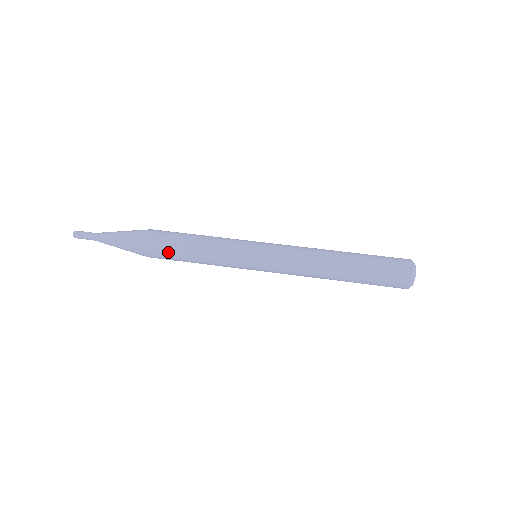
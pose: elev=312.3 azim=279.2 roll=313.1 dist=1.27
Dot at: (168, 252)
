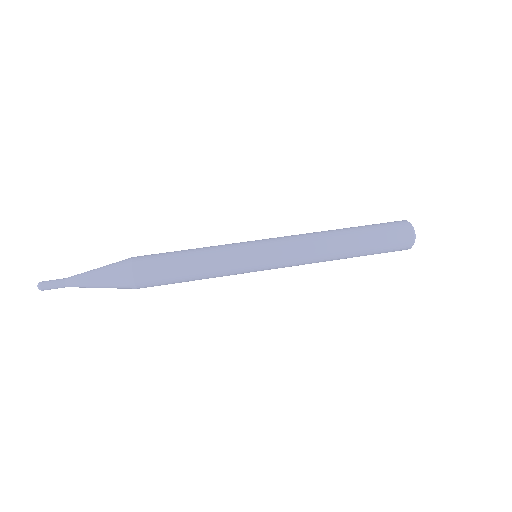
Dot at: (161, 271)
